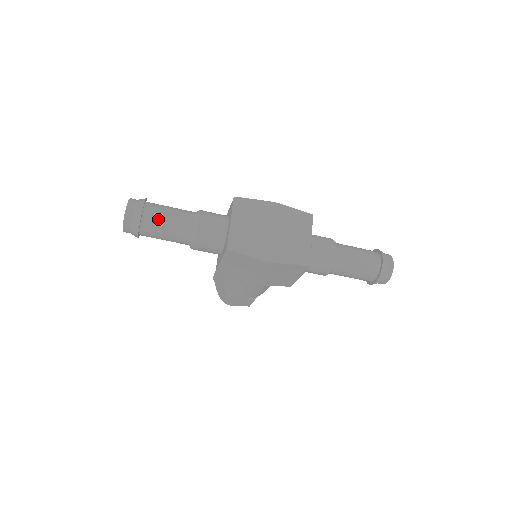
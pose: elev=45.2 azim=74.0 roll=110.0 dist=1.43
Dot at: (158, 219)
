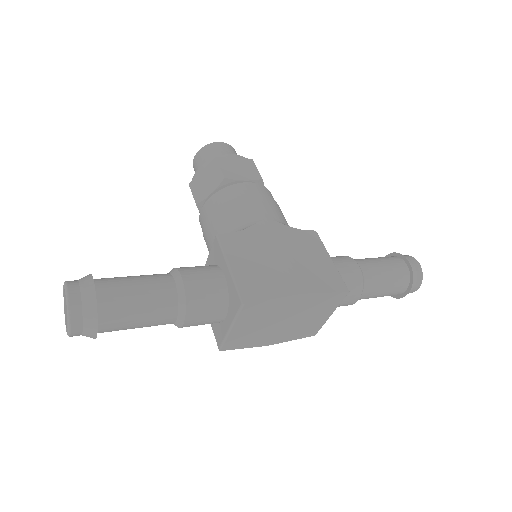
Dot at: occluded
